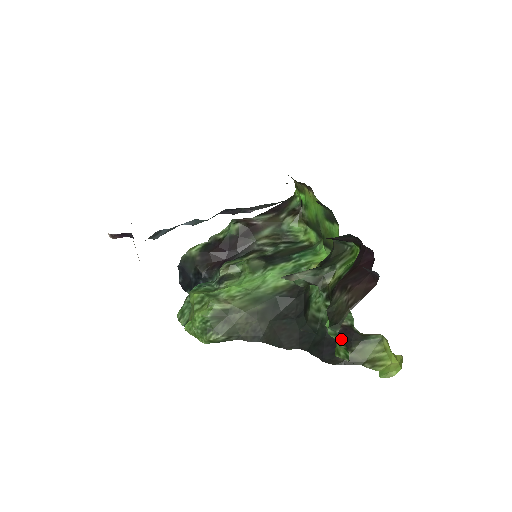
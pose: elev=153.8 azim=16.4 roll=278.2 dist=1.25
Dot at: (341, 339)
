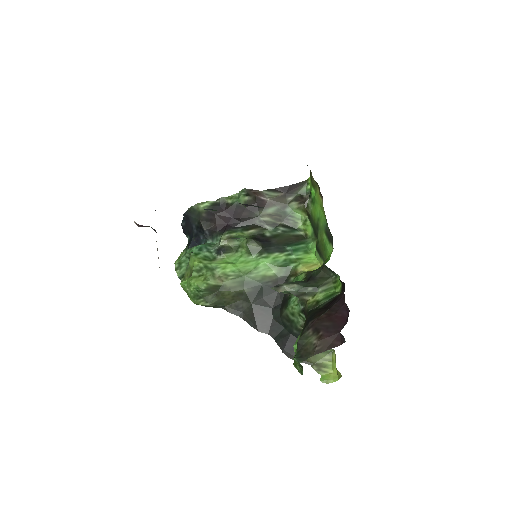
Dot at: (301, 365)
